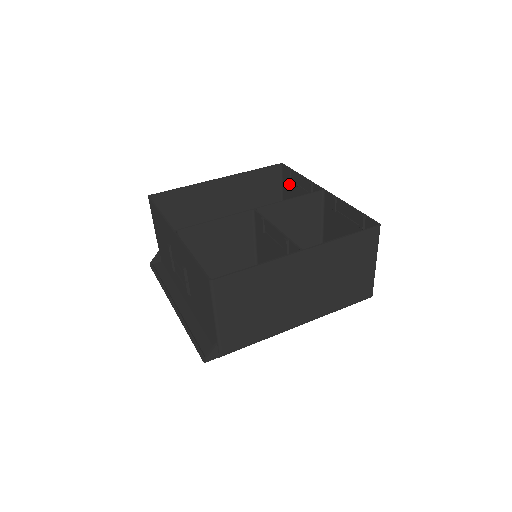
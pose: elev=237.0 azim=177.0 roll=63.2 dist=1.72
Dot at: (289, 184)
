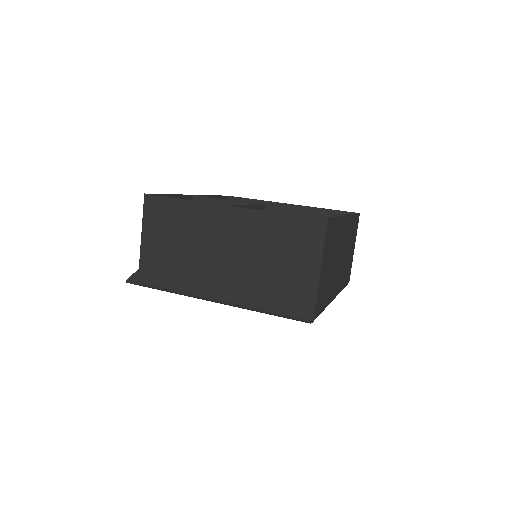
Dot at: occluded
